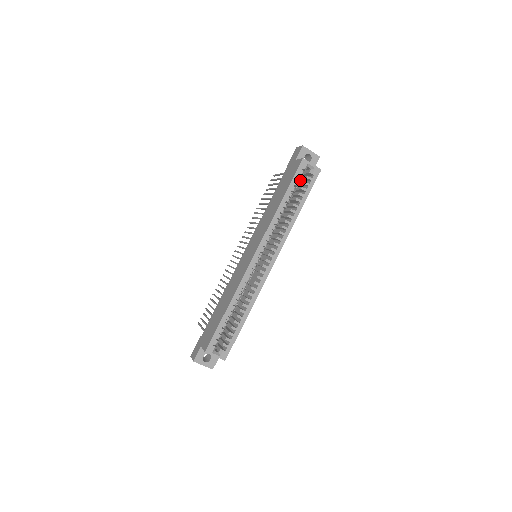
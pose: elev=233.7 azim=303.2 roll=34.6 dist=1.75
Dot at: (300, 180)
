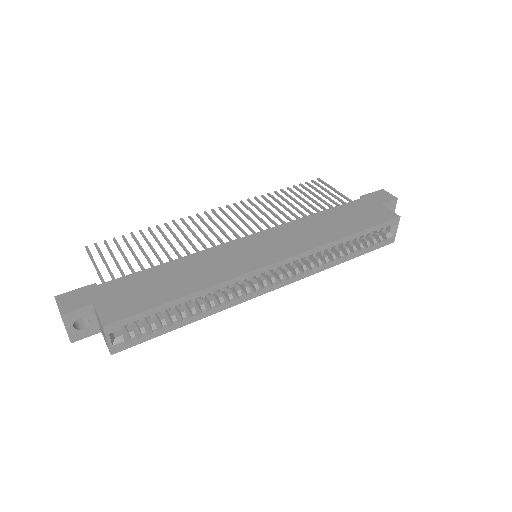
Dot at: (375, 232)
